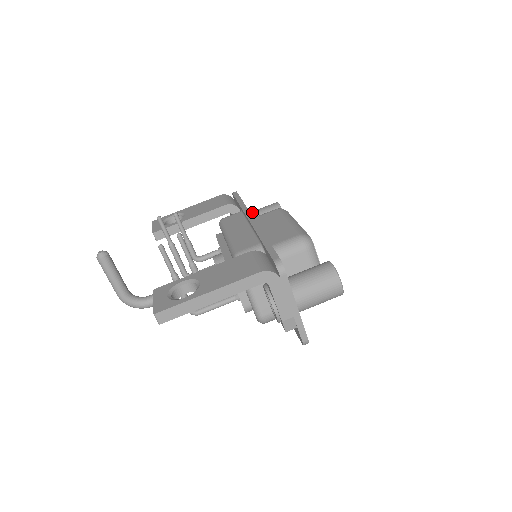
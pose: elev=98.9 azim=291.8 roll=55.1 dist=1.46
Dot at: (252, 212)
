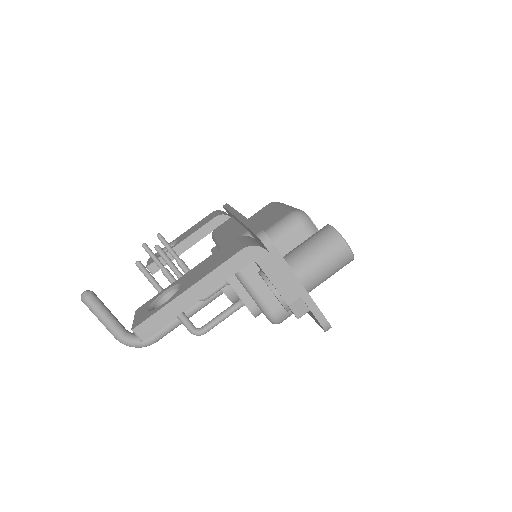
Dot at: occluded
